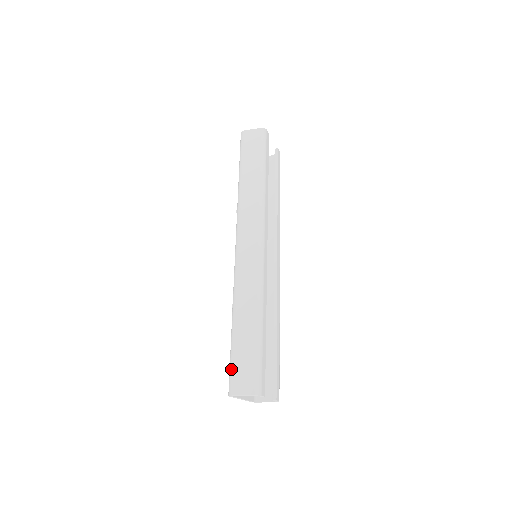
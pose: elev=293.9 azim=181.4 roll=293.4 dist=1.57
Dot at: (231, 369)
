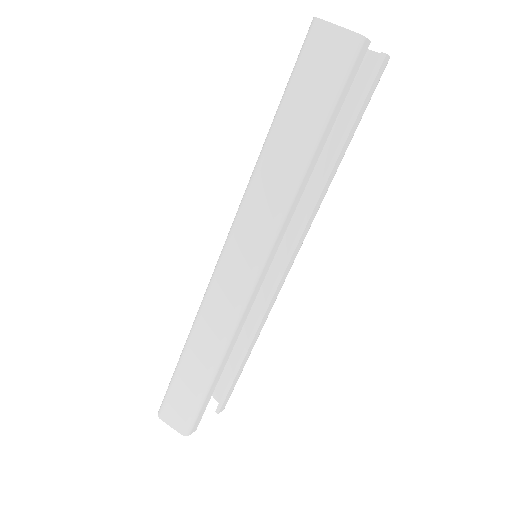
Dot at: (166, 395)
